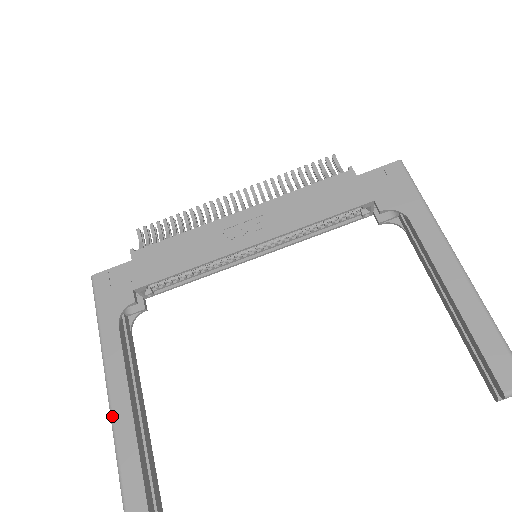
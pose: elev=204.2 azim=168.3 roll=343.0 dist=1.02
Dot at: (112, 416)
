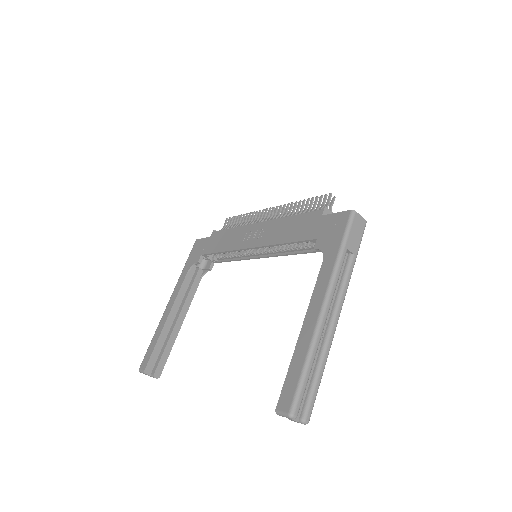
Dot at: (161, 318)
